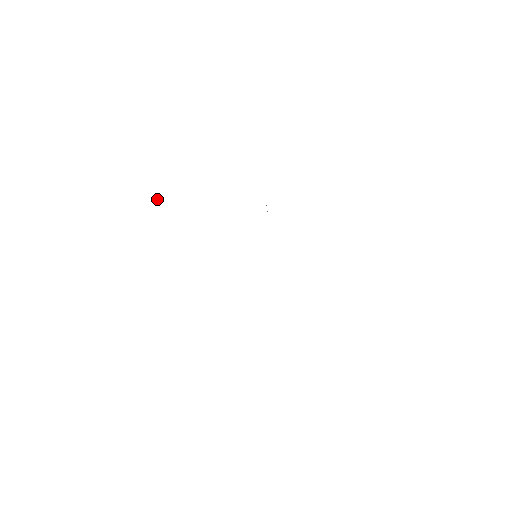
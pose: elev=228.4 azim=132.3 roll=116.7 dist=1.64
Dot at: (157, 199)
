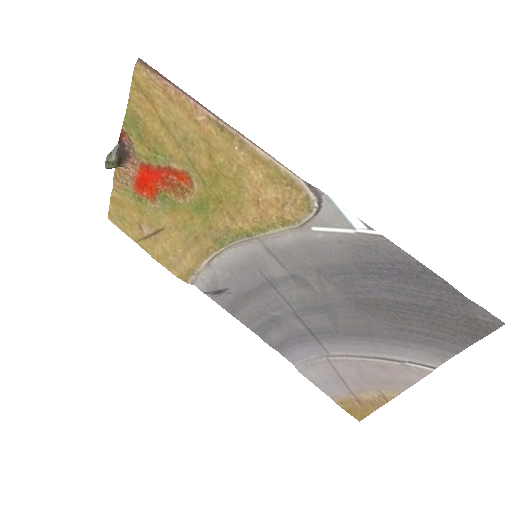
Dot at: (109, 158)
